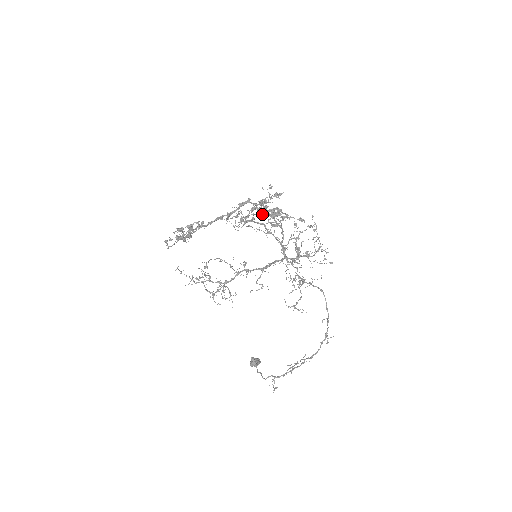
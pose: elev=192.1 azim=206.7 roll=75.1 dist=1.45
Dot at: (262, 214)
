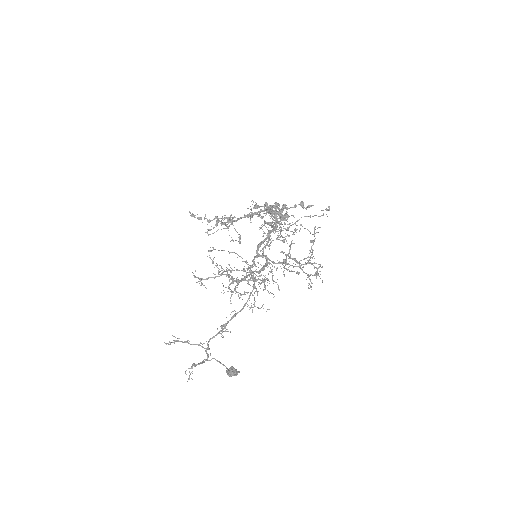
Dot at: occluded
